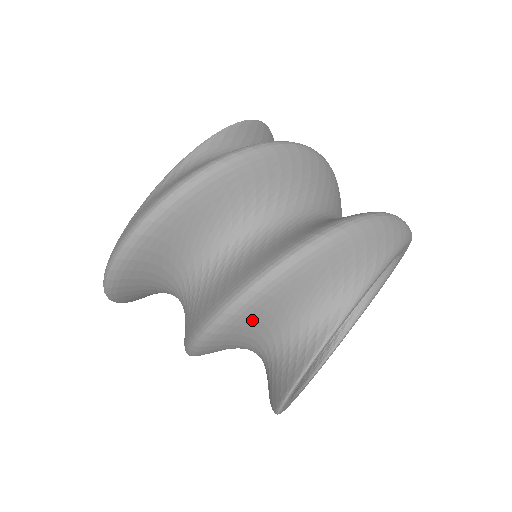
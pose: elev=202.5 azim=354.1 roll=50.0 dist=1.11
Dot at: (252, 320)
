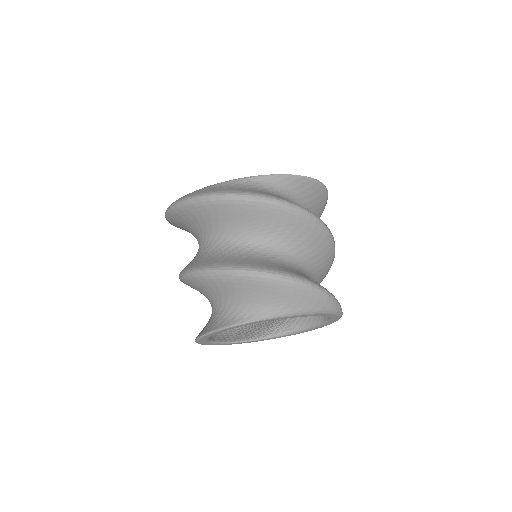
Dot at: (210, 286)
